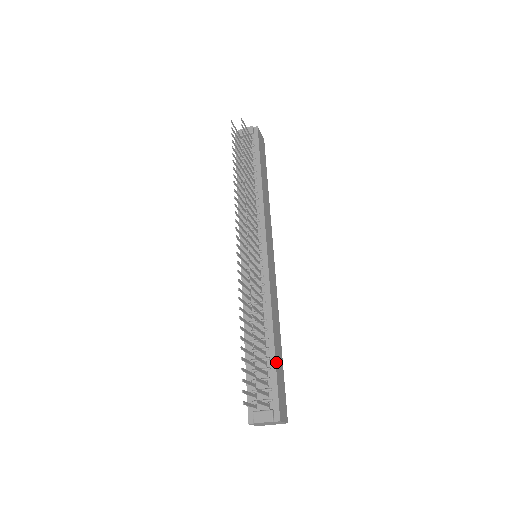
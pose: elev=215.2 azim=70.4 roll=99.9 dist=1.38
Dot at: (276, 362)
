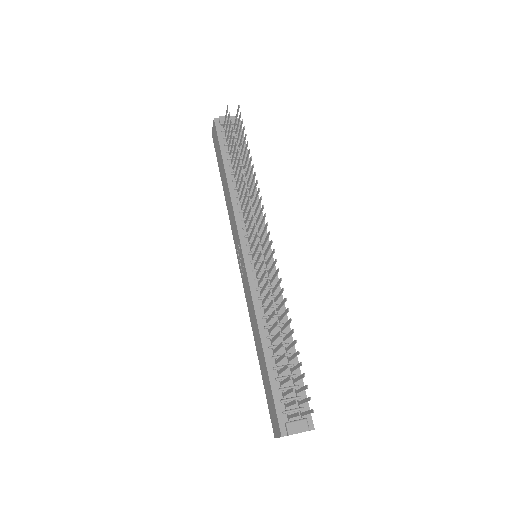
Dot at: (299, 368)
